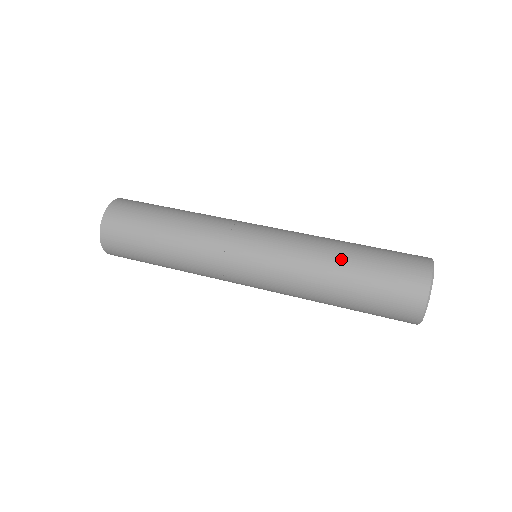
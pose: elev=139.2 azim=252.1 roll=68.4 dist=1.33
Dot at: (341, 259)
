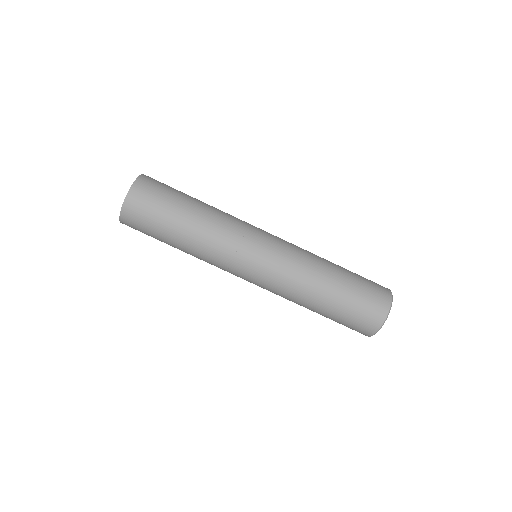
Dot at: (328, 281)
